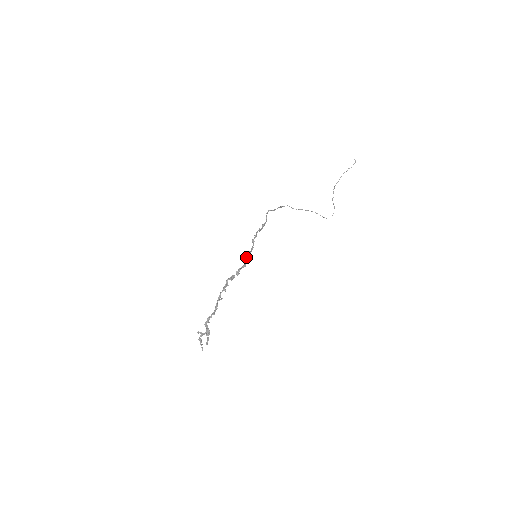
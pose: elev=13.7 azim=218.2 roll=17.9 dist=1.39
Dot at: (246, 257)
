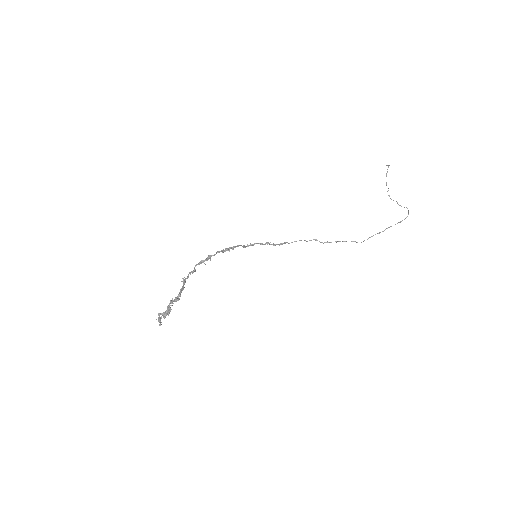
Dot at: (224, 251)
